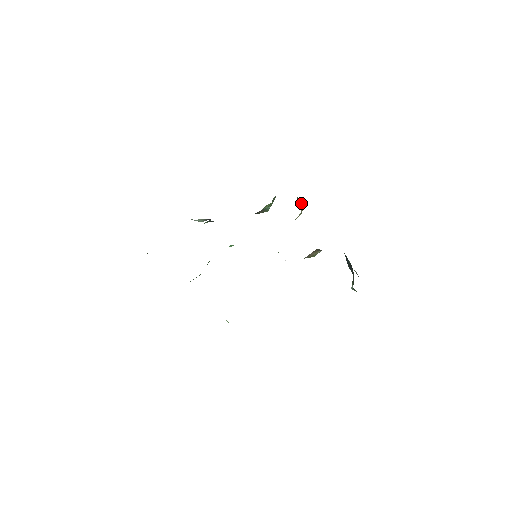
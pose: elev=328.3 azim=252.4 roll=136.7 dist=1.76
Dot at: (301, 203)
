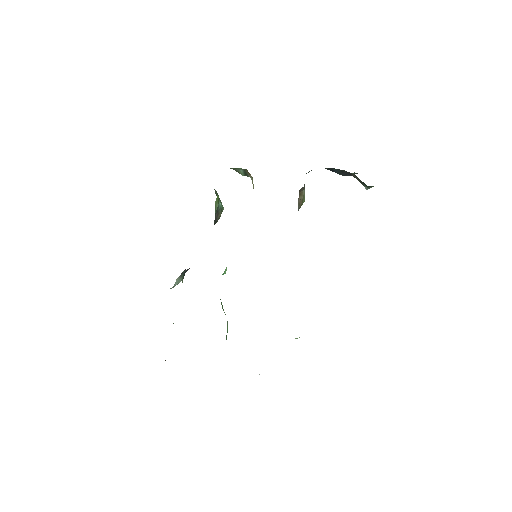
Dot at: (242, 170)
